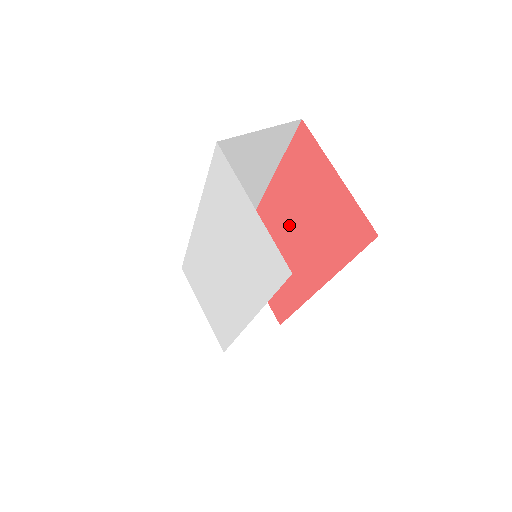
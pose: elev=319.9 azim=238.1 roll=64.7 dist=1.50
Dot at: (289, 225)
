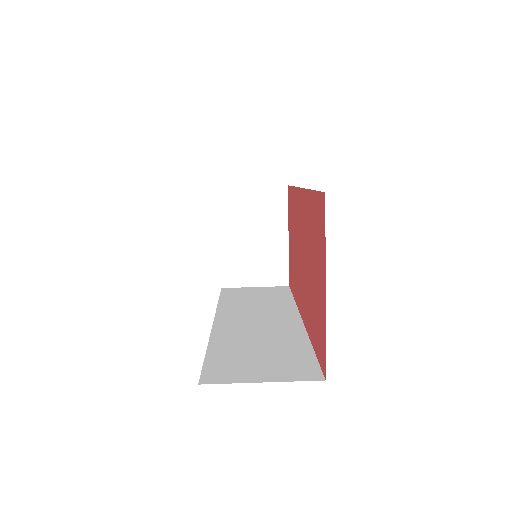
Dot at: (304, 245)
